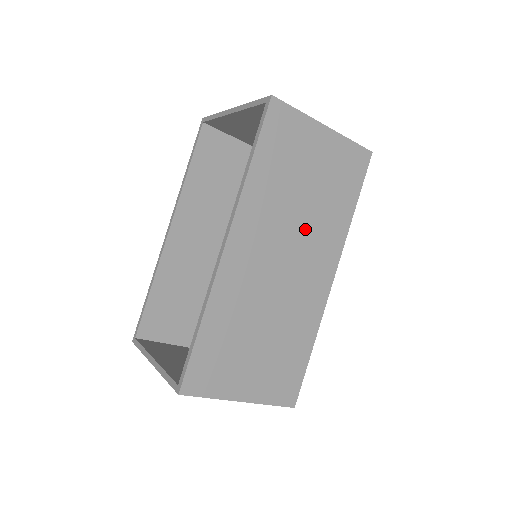
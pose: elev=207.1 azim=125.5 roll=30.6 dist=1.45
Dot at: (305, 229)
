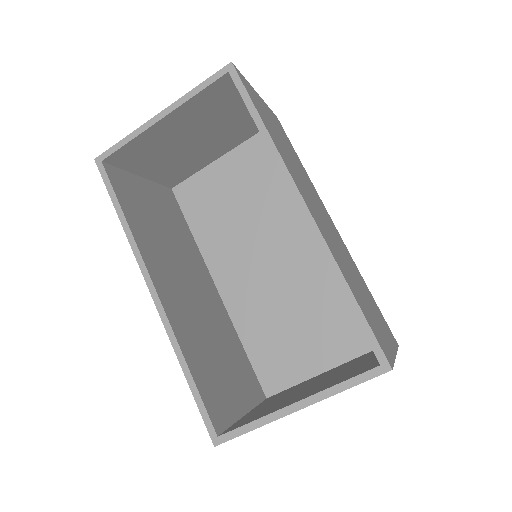
Dot at: (306, 183)
